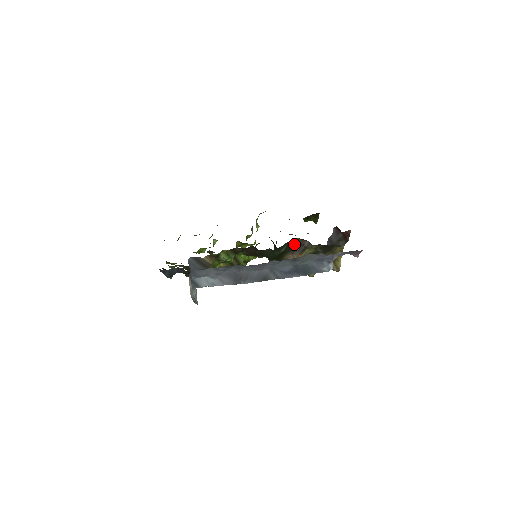
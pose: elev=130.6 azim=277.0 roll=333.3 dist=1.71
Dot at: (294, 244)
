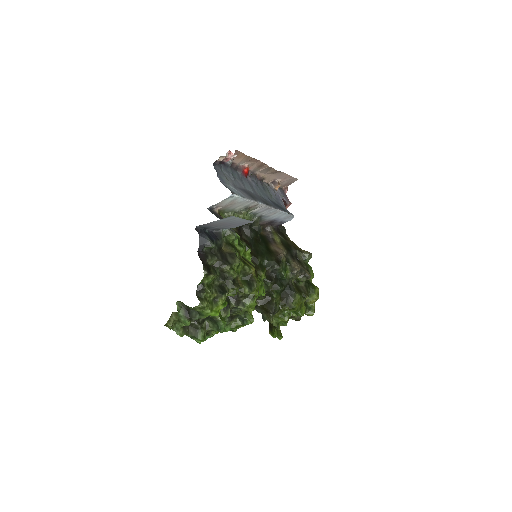
Dot at: (264, 238)
